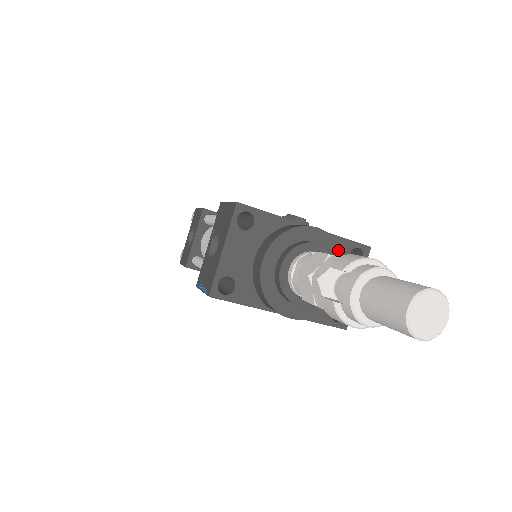
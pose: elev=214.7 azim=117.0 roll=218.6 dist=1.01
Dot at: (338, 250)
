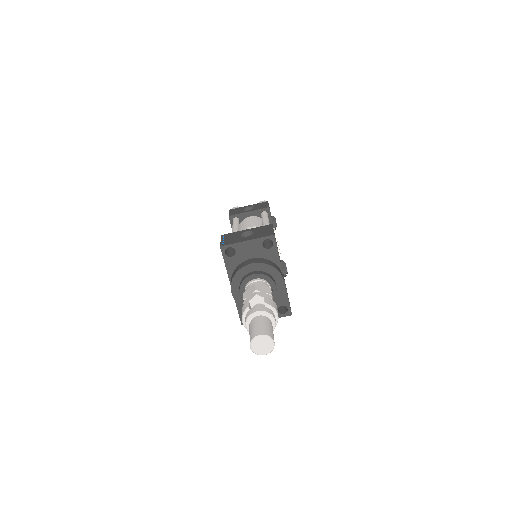
Dot at: (279, 298)
